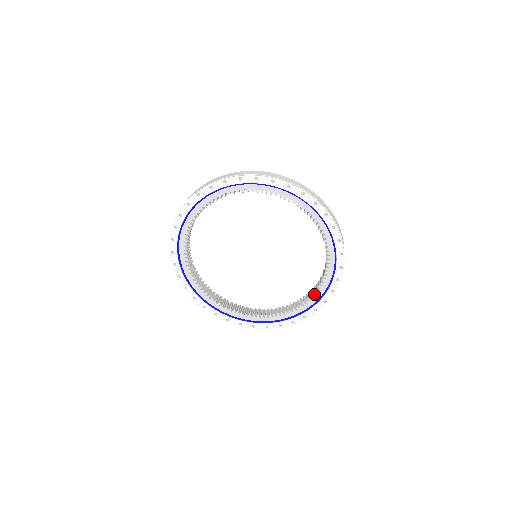
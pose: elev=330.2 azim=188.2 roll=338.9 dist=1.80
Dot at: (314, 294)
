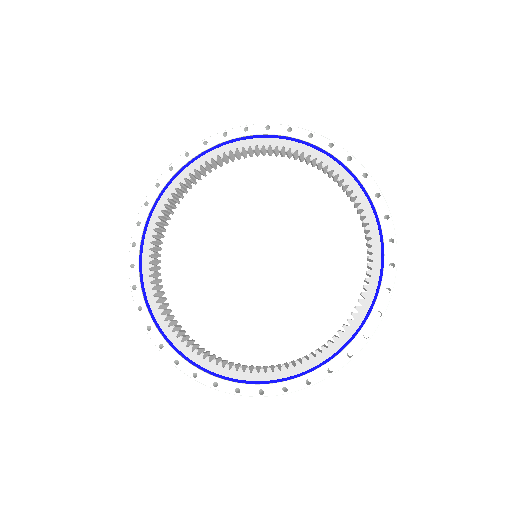
Dot at: occluded
